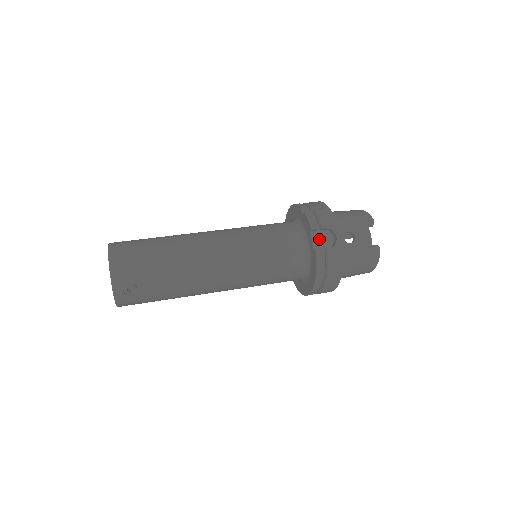
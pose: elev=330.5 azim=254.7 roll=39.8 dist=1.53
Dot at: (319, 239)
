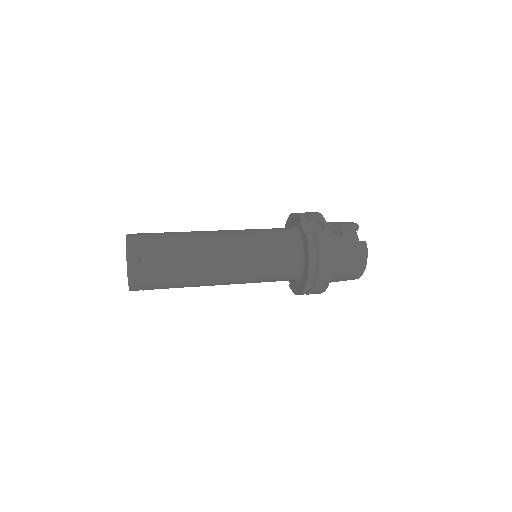
Dot at: (309, 228)
